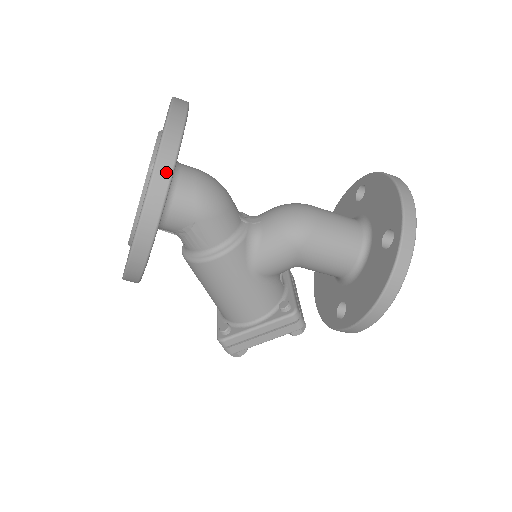
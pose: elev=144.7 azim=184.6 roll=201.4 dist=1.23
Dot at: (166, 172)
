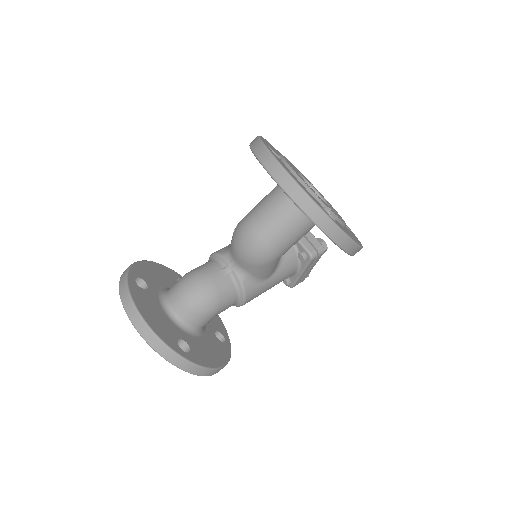
Dot at: (187, 365)
